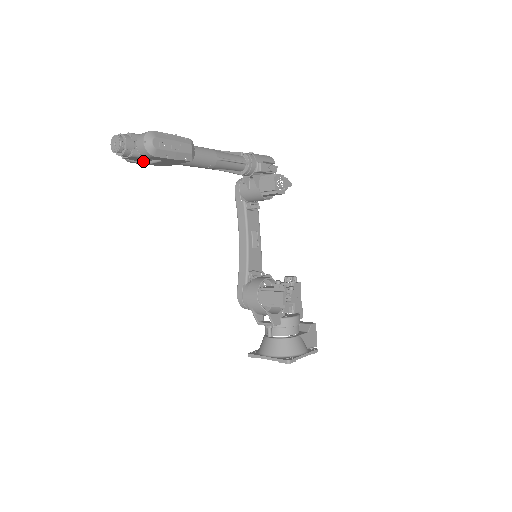
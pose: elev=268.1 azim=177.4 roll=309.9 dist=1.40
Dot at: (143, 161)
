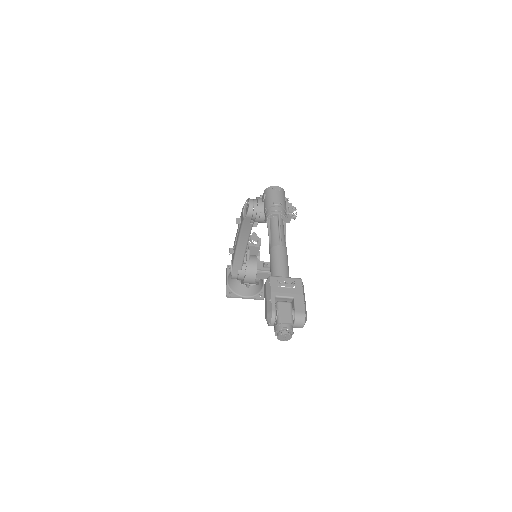
Dot at: occluded
